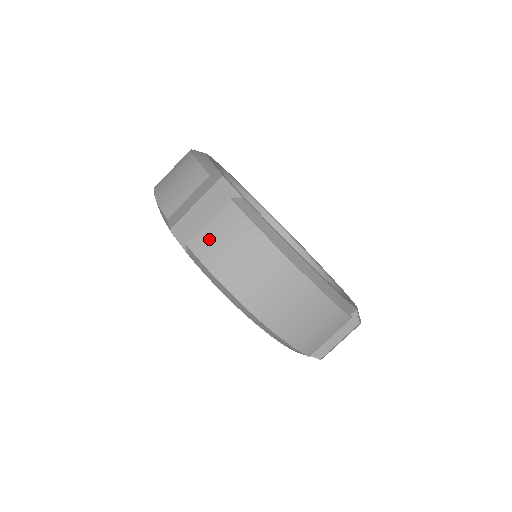
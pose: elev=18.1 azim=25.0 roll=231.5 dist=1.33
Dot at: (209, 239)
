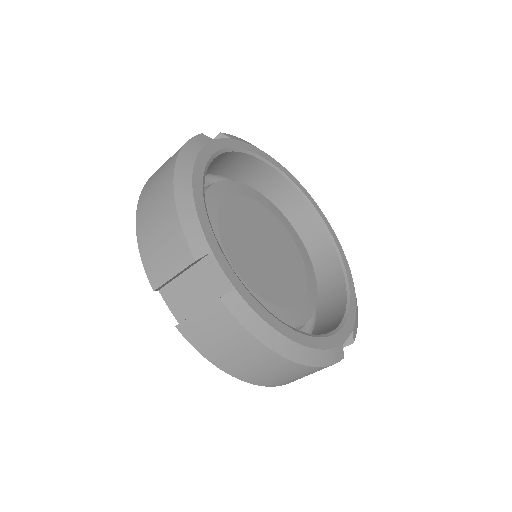
Dot at: (199, 330)
